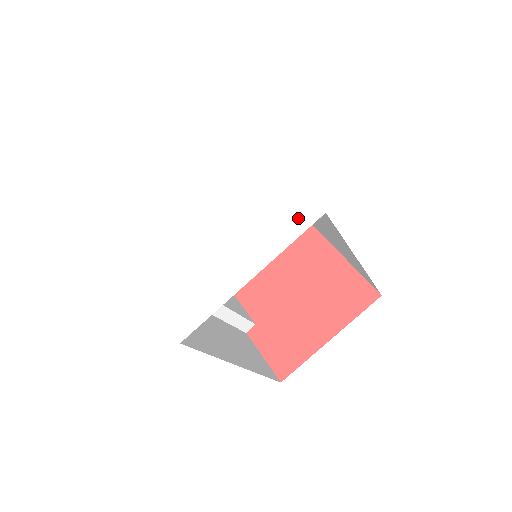
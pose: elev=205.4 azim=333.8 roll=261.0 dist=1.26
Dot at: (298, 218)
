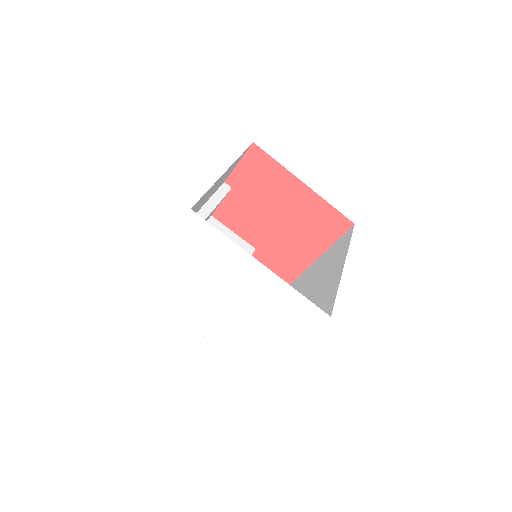
Dot at: (310, 318)
